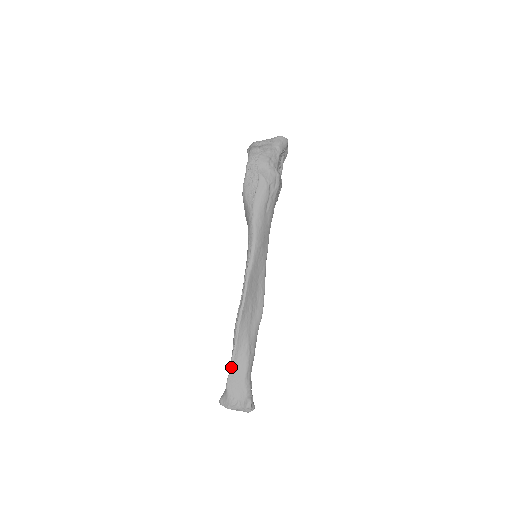
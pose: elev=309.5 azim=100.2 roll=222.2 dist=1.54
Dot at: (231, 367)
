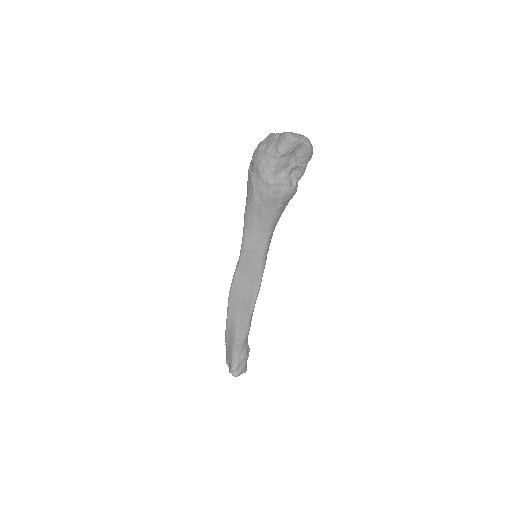
Dot at: (225, 336)
